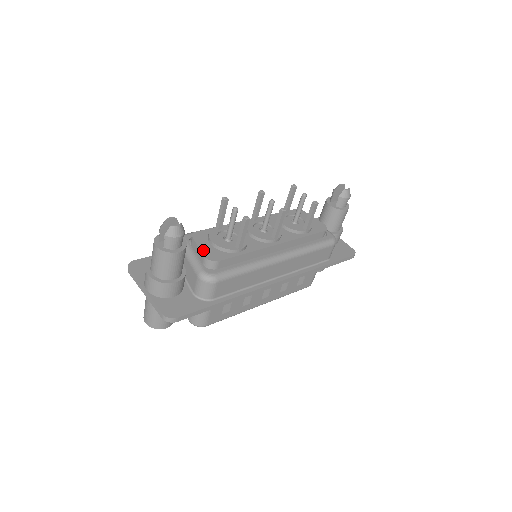
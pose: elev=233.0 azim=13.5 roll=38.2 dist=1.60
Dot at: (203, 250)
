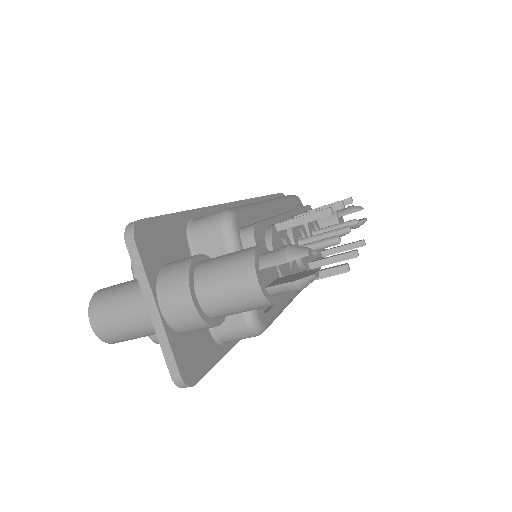
Dot at: occluded
